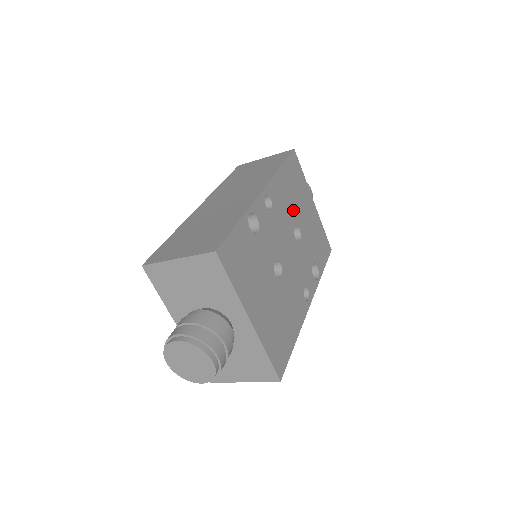
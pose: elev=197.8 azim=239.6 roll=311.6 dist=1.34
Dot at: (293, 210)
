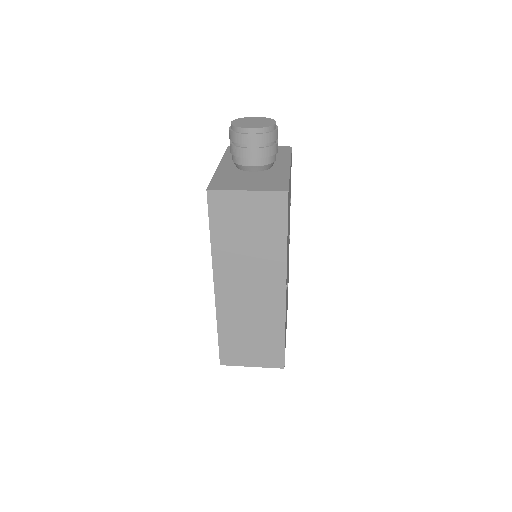
Dot at: (288, 230)
